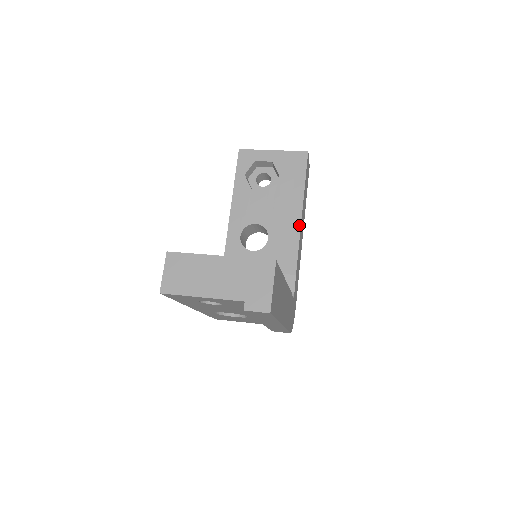
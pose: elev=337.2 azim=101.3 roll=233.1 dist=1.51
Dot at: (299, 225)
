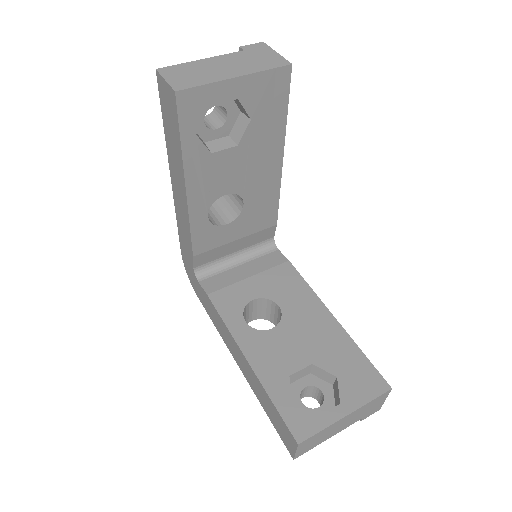
Dot at: (280, 175)
